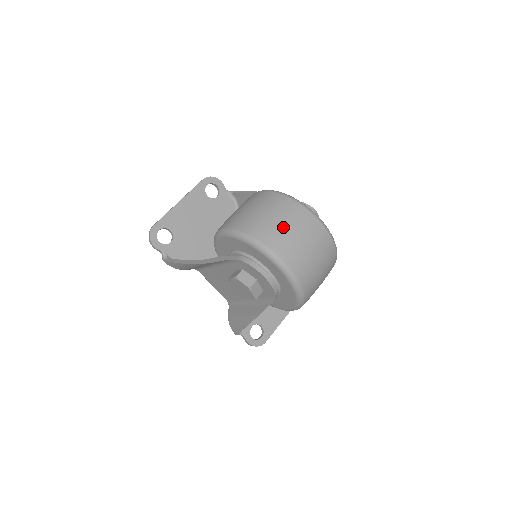
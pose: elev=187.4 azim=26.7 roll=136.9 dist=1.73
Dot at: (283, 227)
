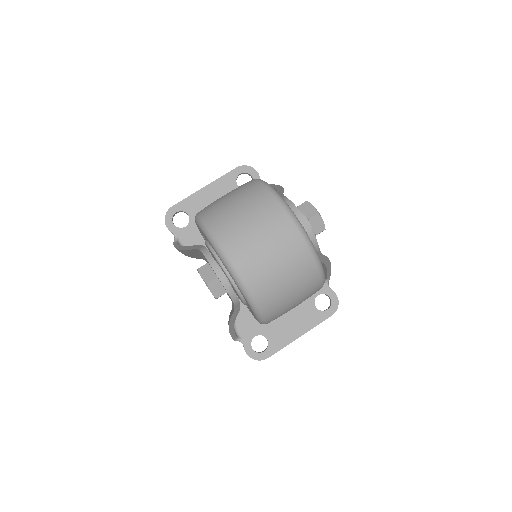
Dot at: (243, 220)
